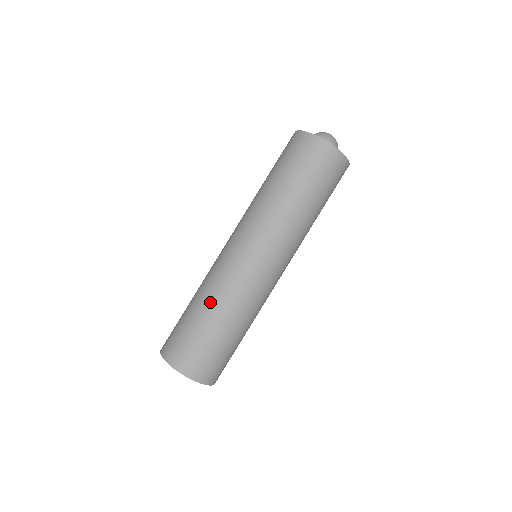
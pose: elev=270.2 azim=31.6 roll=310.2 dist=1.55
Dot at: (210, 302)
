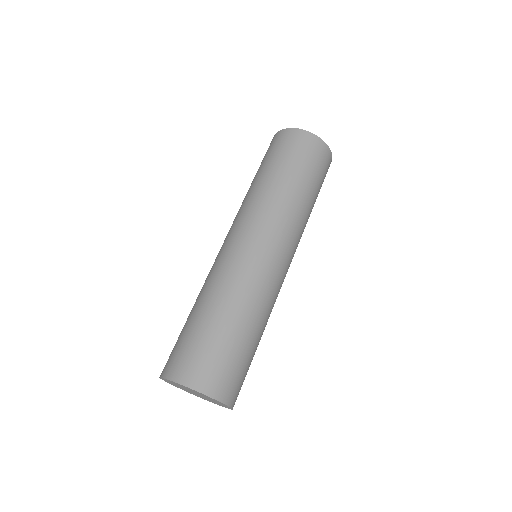
Dot at: (212, 298)
